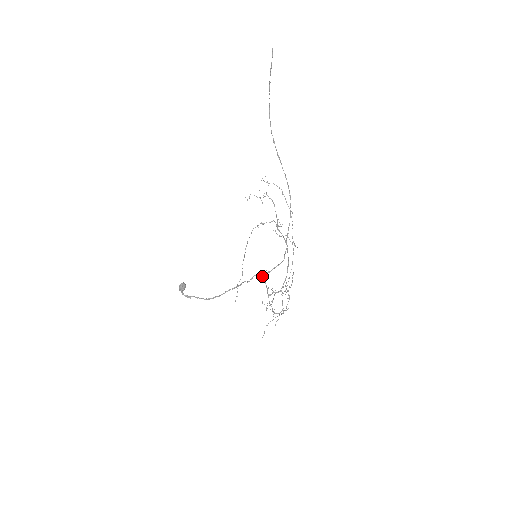
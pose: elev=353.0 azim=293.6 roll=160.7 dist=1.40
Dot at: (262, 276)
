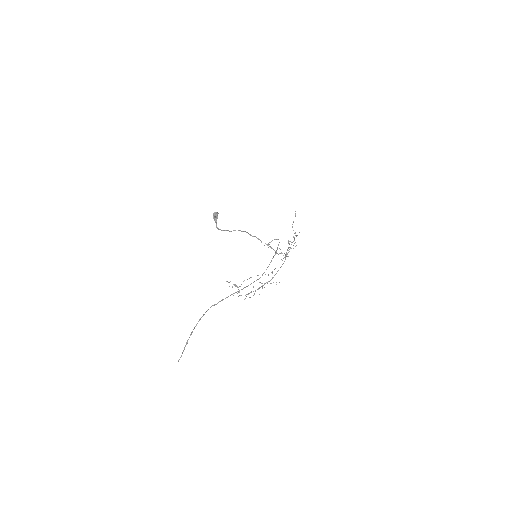
Dot at: (268, 247)
